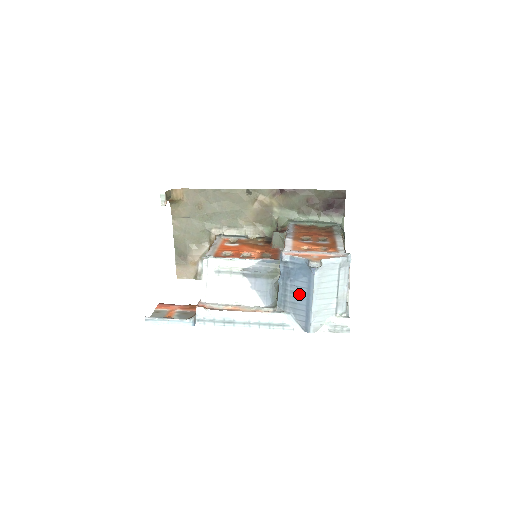
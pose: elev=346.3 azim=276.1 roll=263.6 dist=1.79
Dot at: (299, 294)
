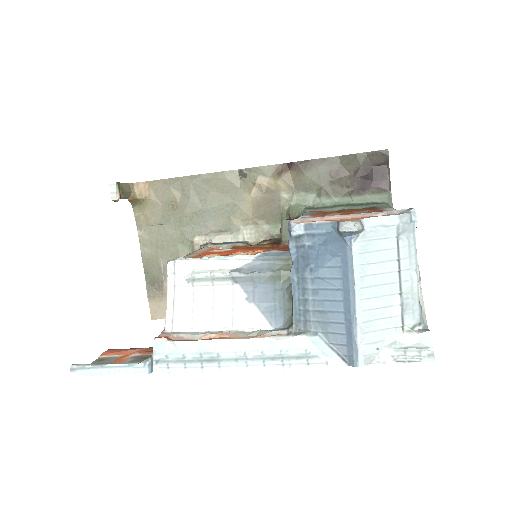
Dot at: (329, 293)
